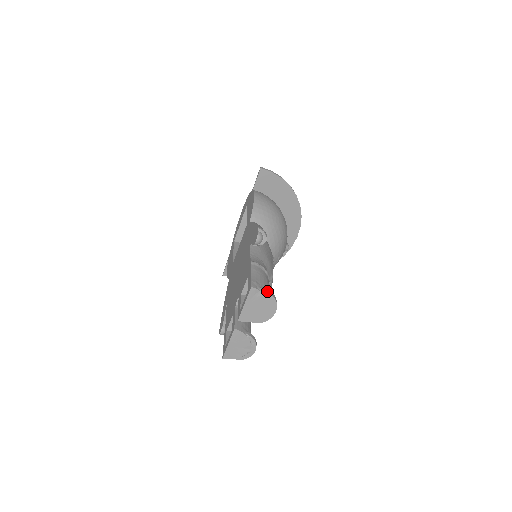
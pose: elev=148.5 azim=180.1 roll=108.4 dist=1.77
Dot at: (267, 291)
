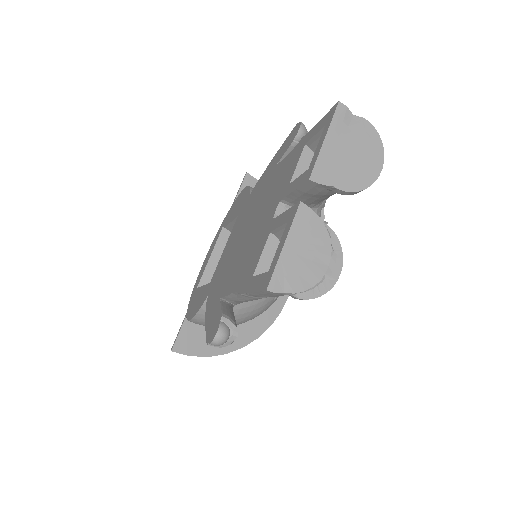
Dot at: (364, 122)
